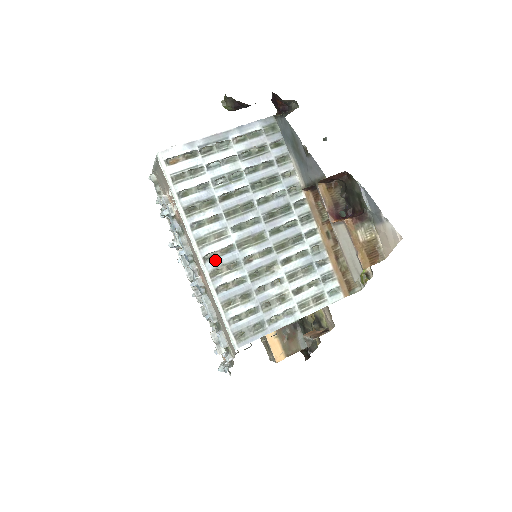
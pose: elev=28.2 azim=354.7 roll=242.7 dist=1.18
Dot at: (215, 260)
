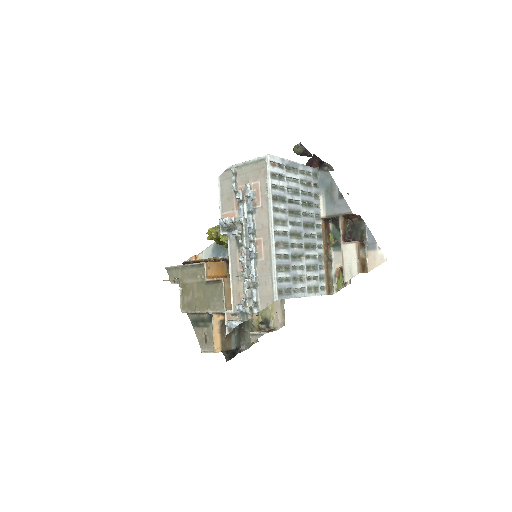
Dot at: (279, 236)
